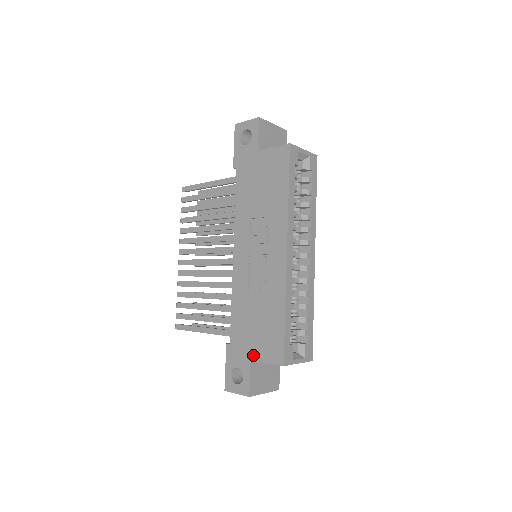
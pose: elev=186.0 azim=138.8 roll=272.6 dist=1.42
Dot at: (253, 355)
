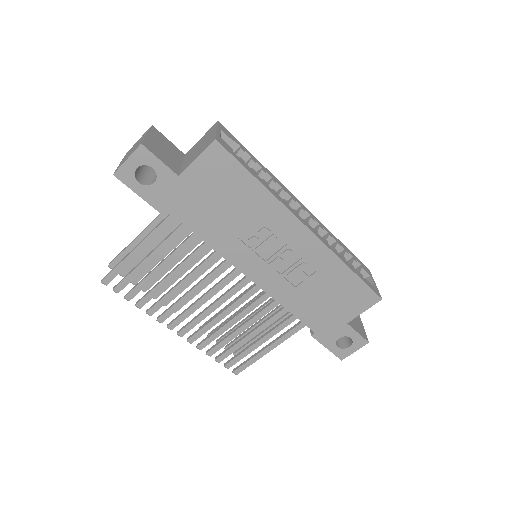
Dot at: (346, 319)
